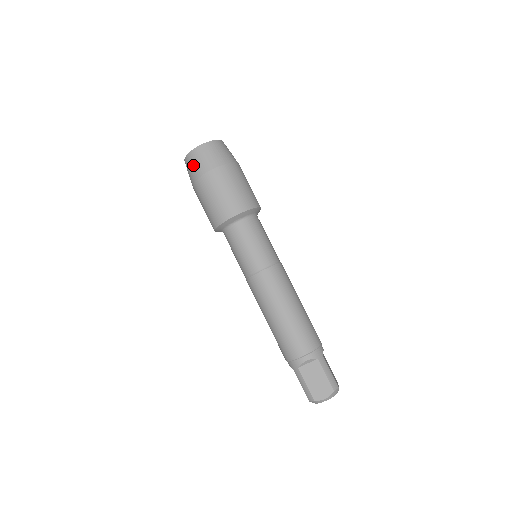
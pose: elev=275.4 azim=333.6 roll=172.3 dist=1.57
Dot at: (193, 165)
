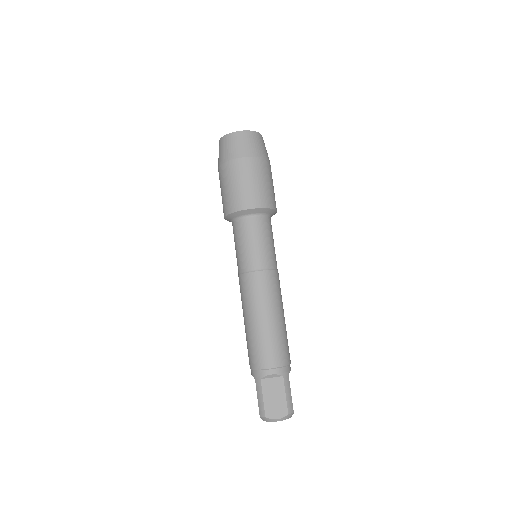
Dot at: (227, 147)
